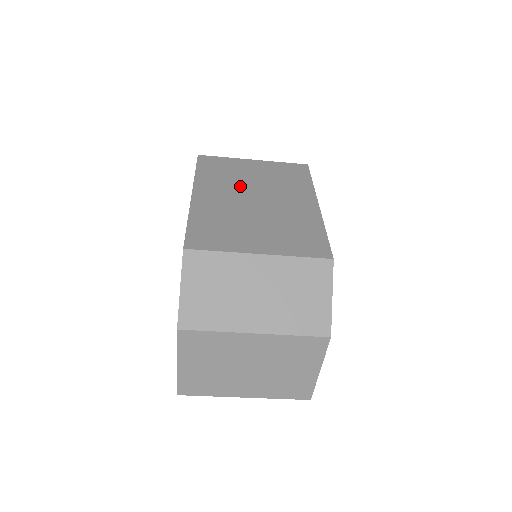
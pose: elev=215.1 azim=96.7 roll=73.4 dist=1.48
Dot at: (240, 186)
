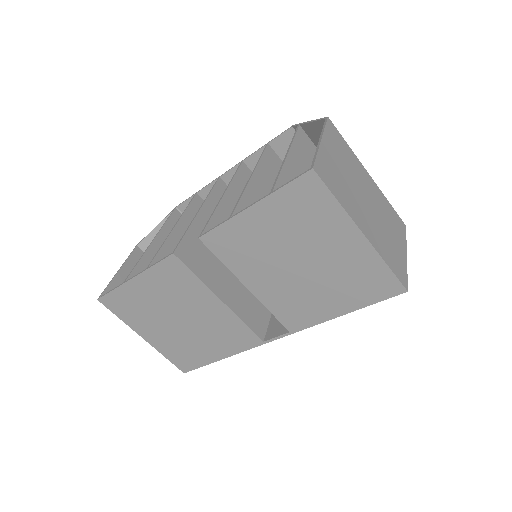
Dot at: occluded
